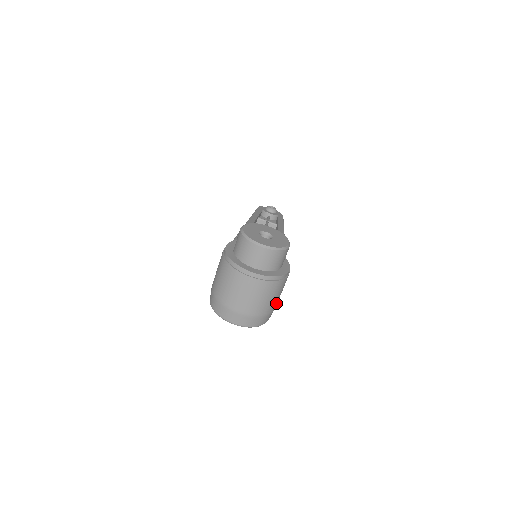
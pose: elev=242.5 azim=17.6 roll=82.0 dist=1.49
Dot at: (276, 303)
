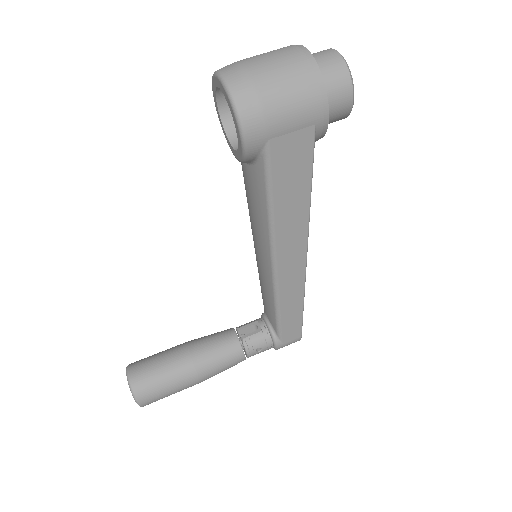
Dot at: (277, 110)
